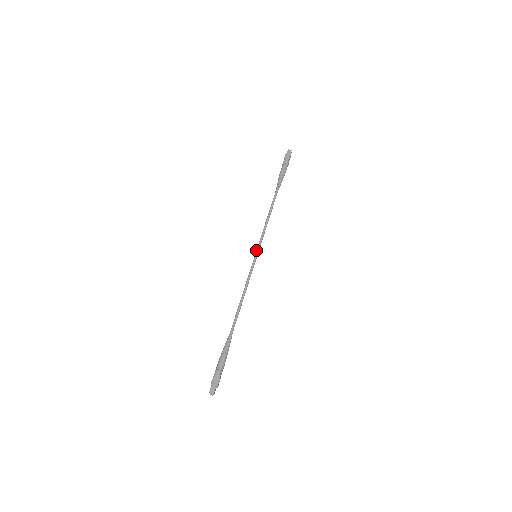
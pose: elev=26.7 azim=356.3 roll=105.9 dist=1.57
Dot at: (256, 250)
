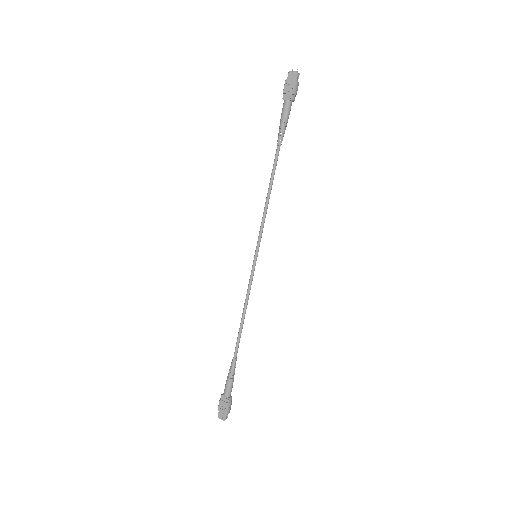
Dot at: (257, 249)
